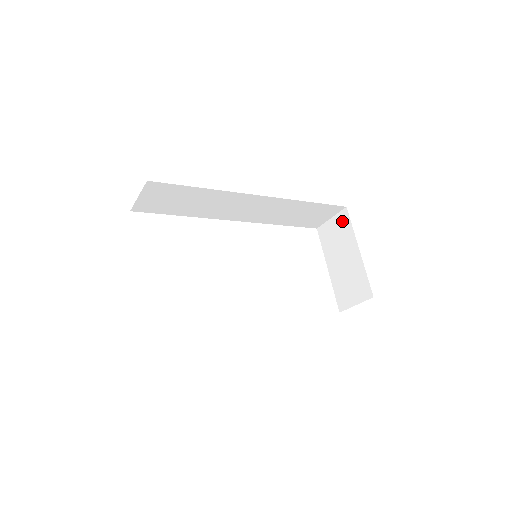
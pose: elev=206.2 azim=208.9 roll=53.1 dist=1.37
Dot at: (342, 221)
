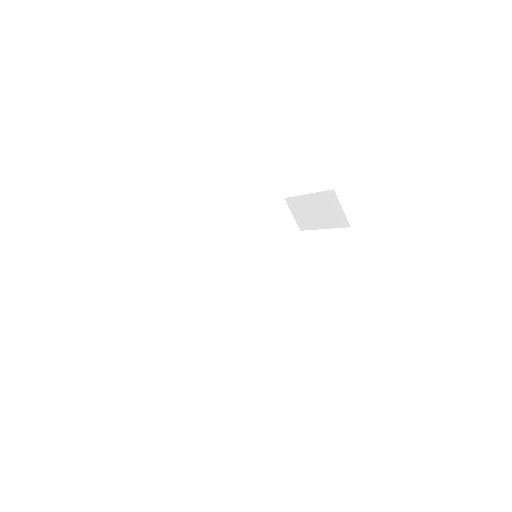
Dot at: (292, 205)
